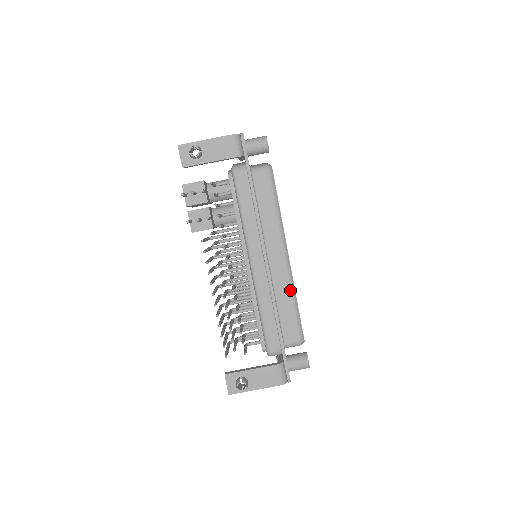
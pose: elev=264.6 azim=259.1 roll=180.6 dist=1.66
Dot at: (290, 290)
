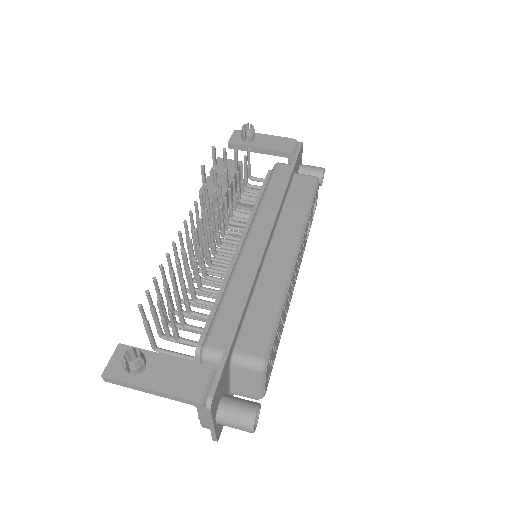
Dot at: (280, 288)
